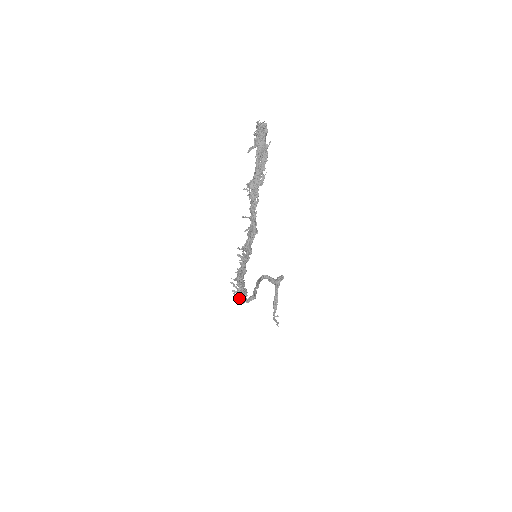
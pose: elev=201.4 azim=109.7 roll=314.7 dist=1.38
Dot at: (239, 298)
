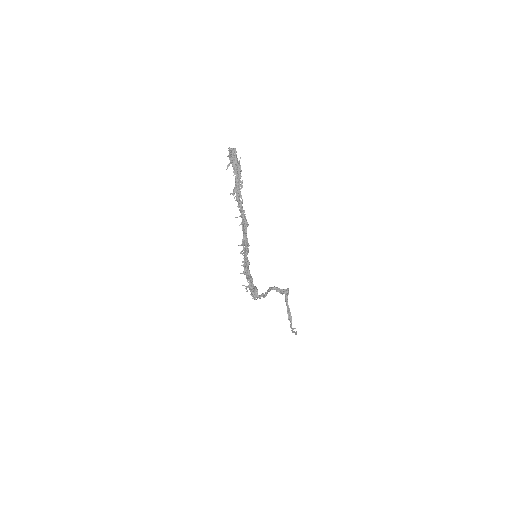
Dot at: (252, 294)
